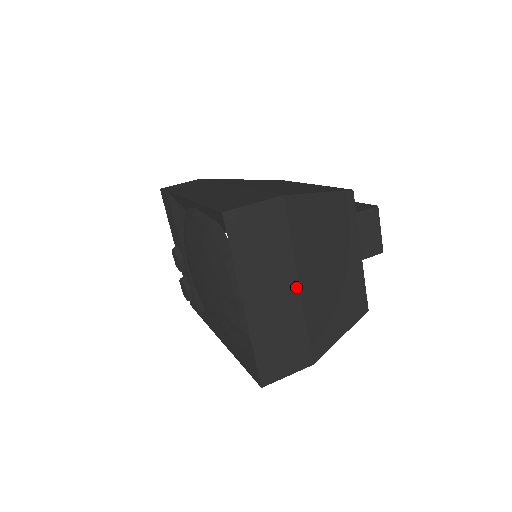
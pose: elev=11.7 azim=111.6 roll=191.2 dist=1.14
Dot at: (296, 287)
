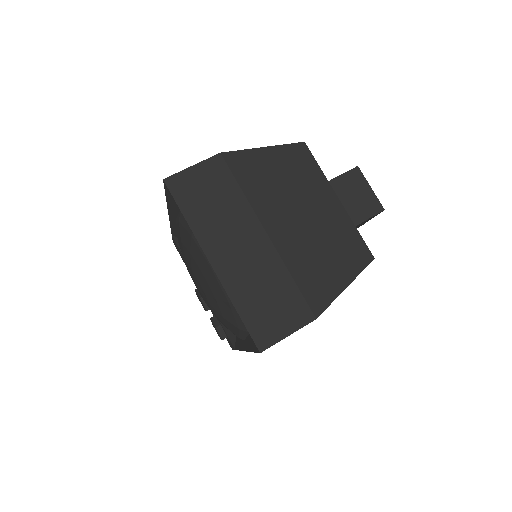
Dot at: (264, 236)
